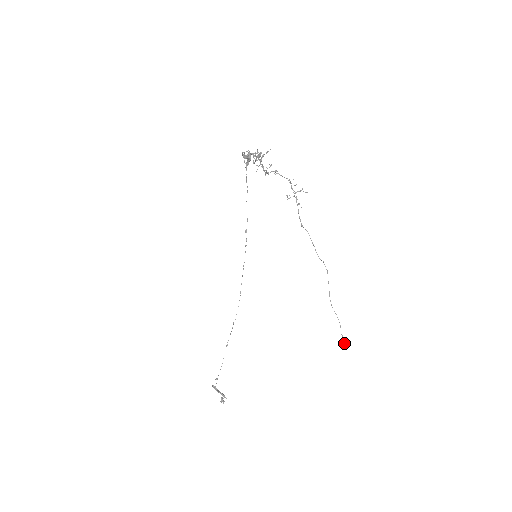
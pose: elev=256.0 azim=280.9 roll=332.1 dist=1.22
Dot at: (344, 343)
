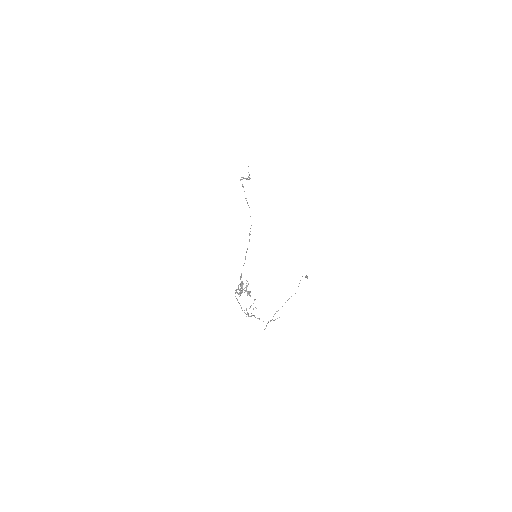
Dot at: occluded
